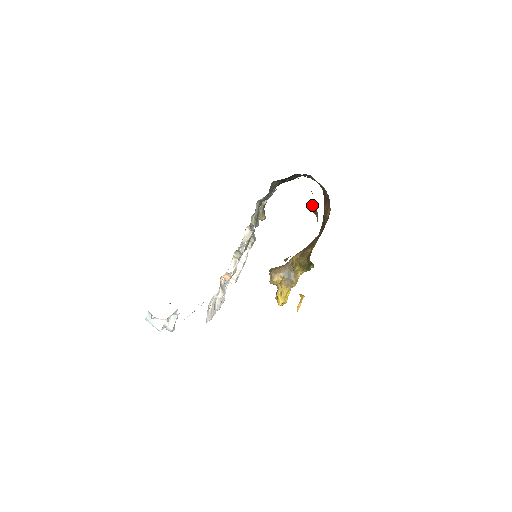
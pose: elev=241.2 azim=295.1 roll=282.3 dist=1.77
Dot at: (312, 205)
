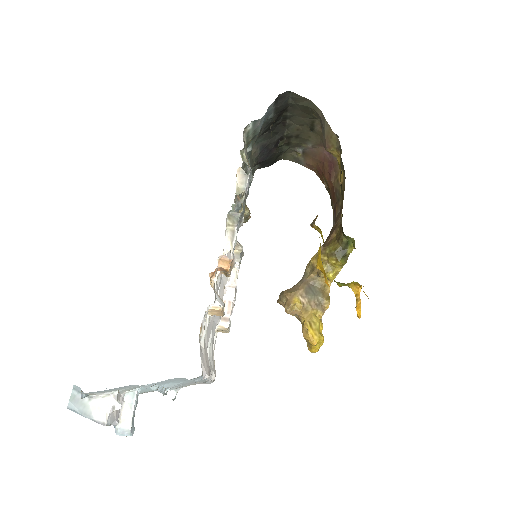
Dot at: occluded
